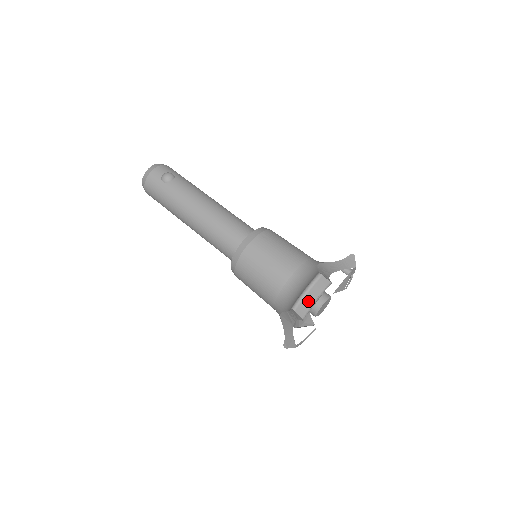
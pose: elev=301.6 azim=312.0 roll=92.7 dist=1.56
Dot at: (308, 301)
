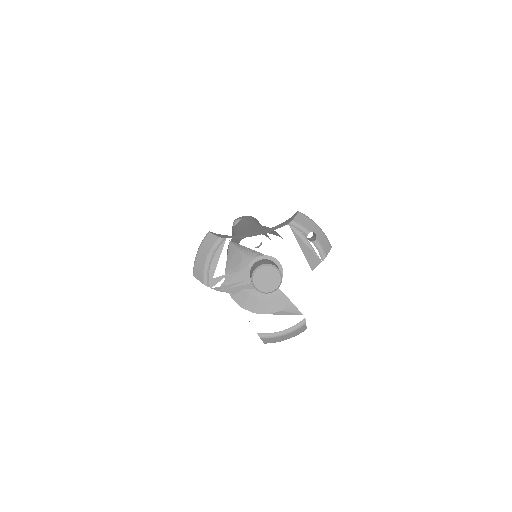
Dot at: (200, 262)
